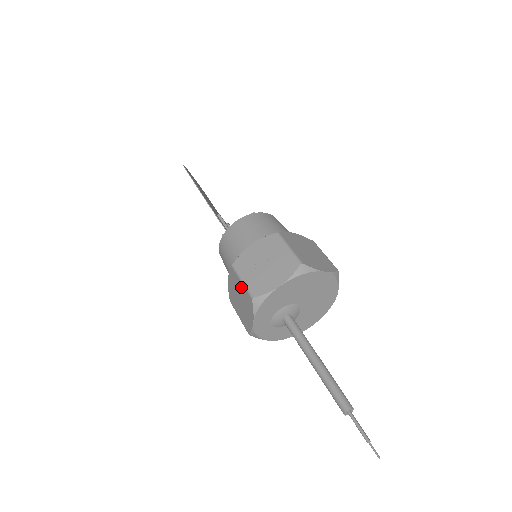
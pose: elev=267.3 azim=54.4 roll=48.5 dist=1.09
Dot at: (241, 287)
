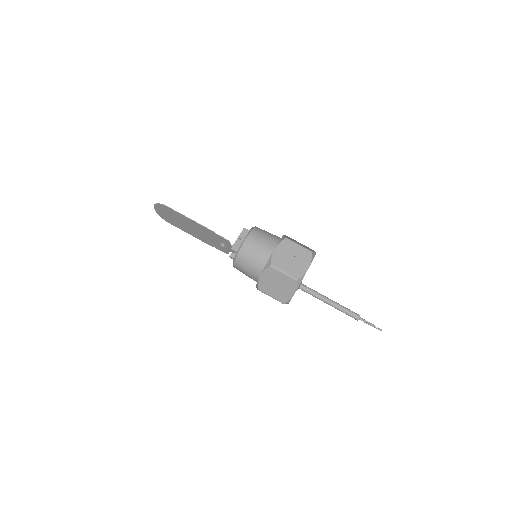
Dot at: (282, 277)
